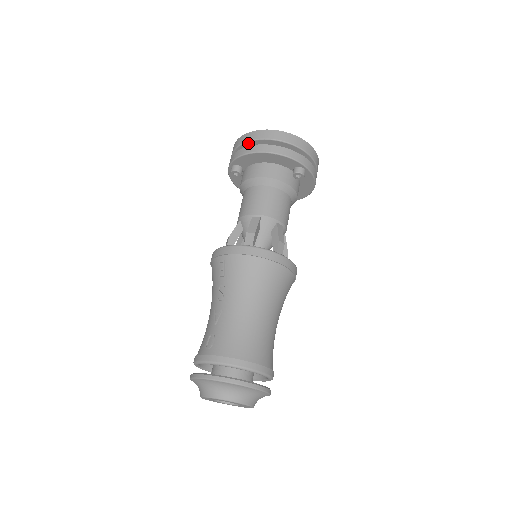
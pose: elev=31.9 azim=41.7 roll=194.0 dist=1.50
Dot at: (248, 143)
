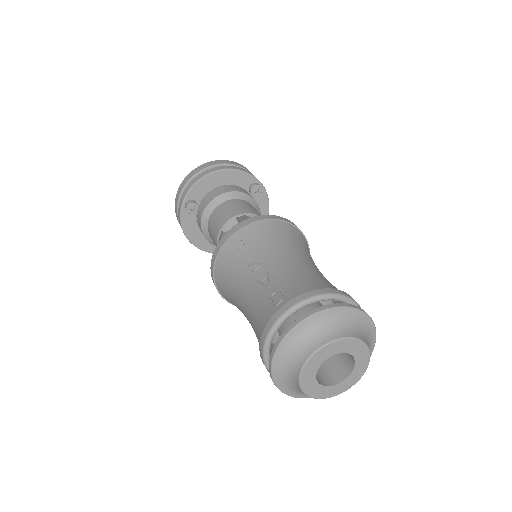
Dot at: (196, 176)
